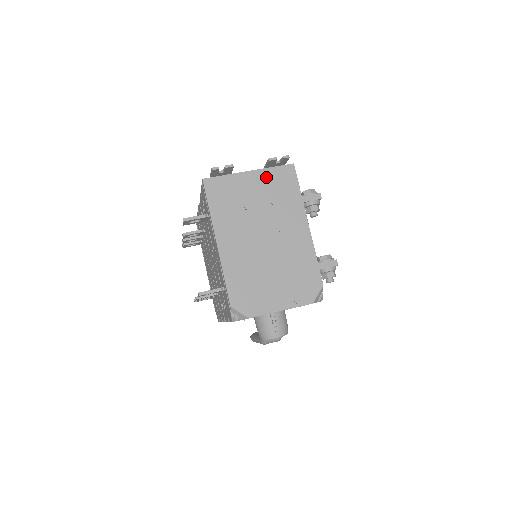
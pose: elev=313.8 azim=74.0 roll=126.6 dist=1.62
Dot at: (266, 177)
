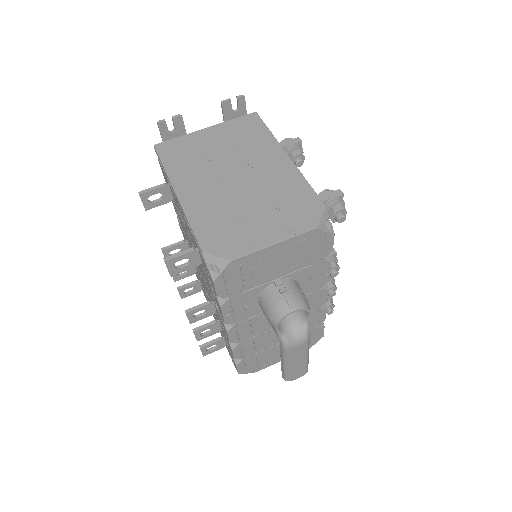
Dot at: (226, 128)
